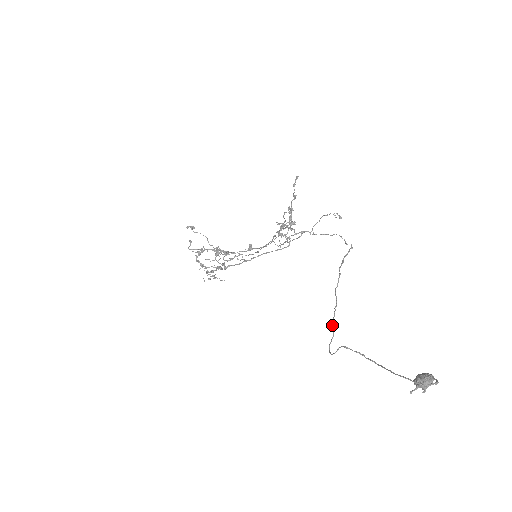
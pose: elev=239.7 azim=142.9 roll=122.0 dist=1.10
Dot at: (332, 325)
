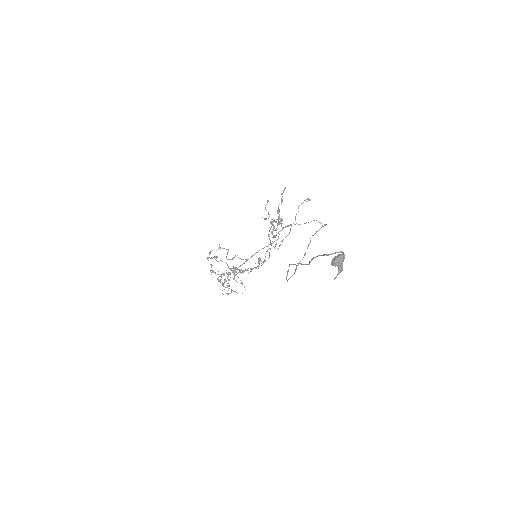
Dot at: (295, 269)
